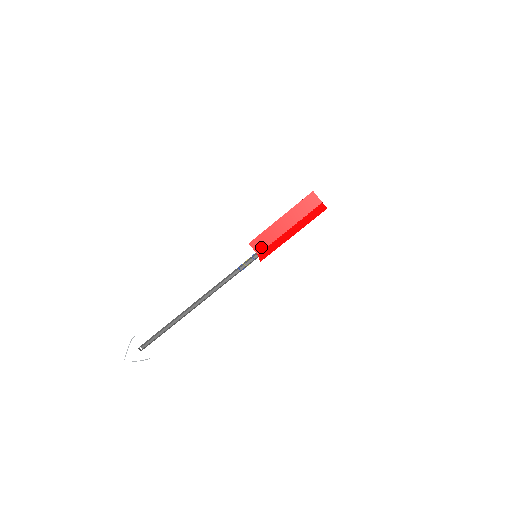
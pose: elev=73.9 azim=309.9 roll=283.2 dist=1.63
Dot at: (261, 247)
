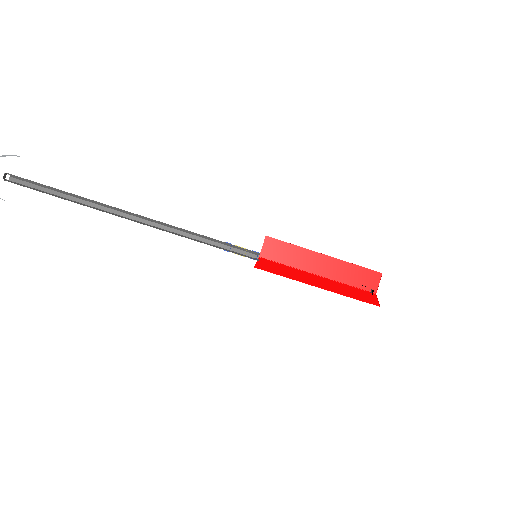
Dot at: (272, 255)
